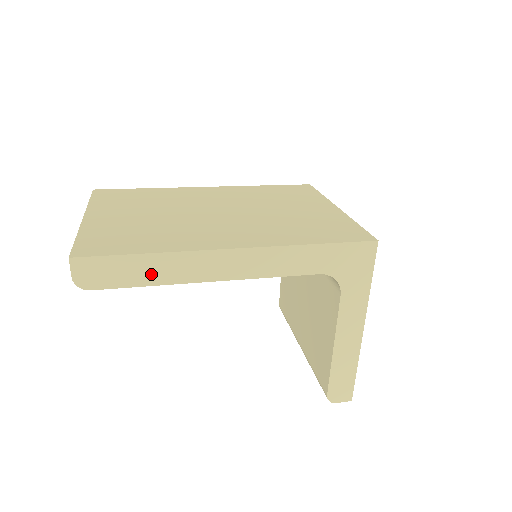
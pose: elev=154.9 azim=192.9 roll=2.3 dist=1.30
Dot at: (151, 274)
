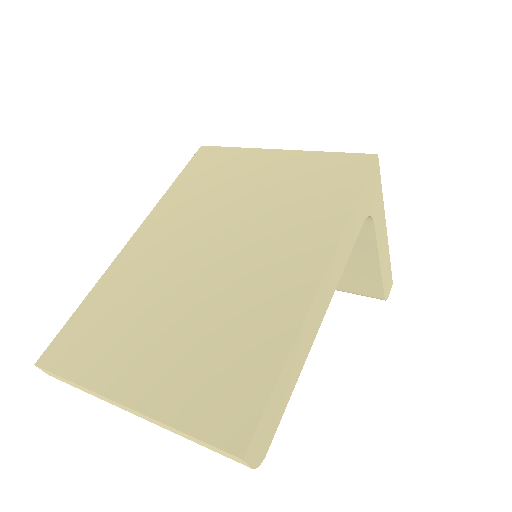
Dot at: (292, 376)
